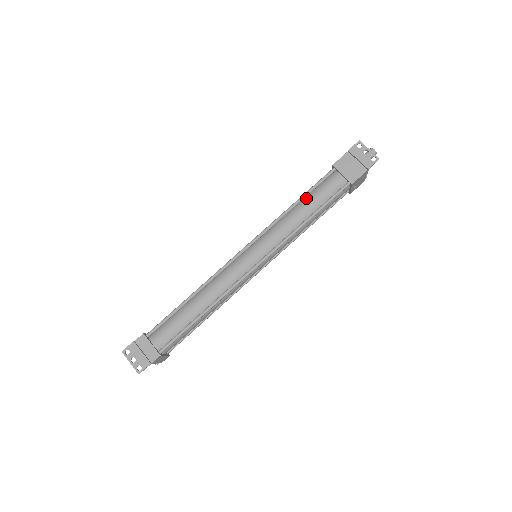
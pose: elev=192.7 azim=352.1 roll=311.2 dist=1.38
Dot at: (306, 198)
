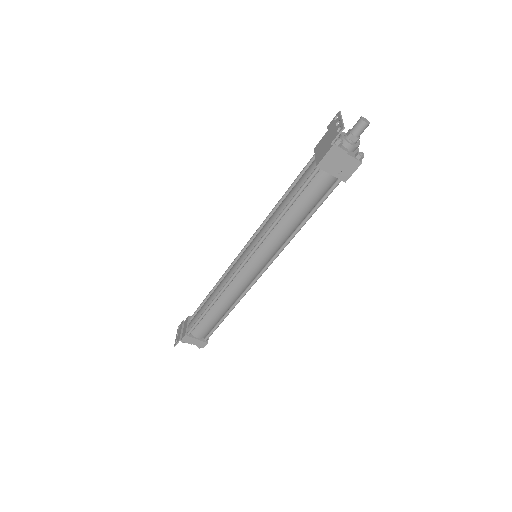
Dot at: (290, 191)
